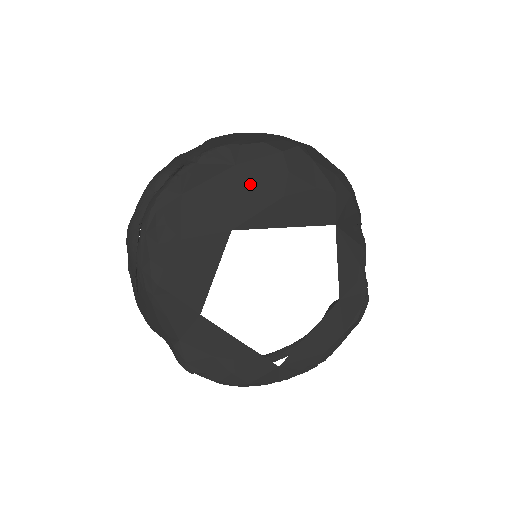
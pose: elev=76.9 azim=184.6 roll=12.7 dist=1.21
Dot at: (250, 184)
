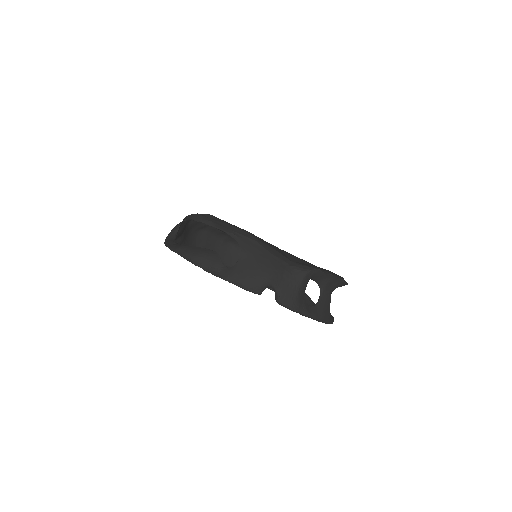
Dot at: occluded
